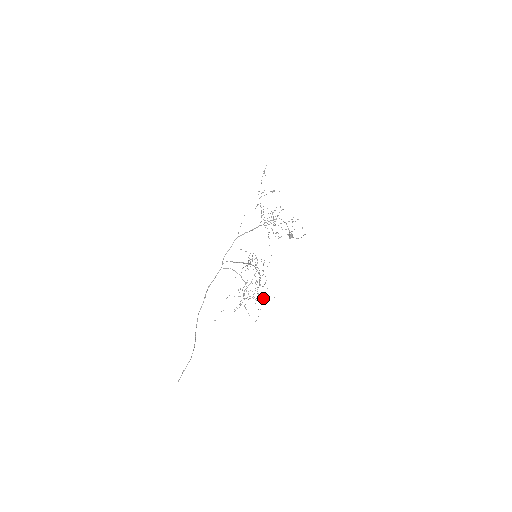
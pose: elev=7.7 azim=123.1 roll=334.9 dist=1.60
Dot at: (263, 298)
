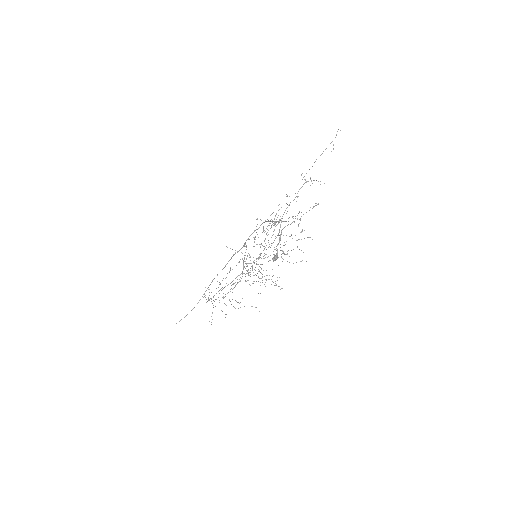
Dot at: occluded
